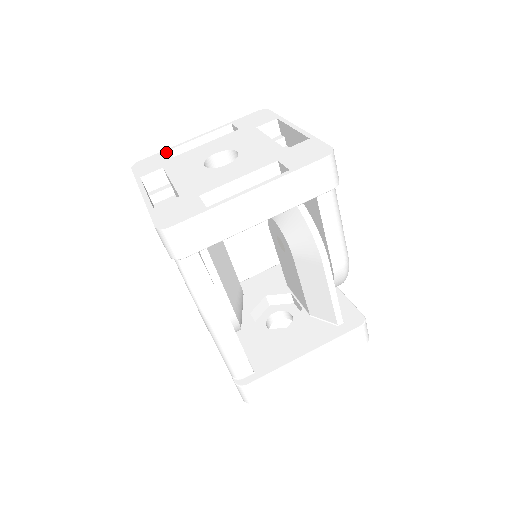
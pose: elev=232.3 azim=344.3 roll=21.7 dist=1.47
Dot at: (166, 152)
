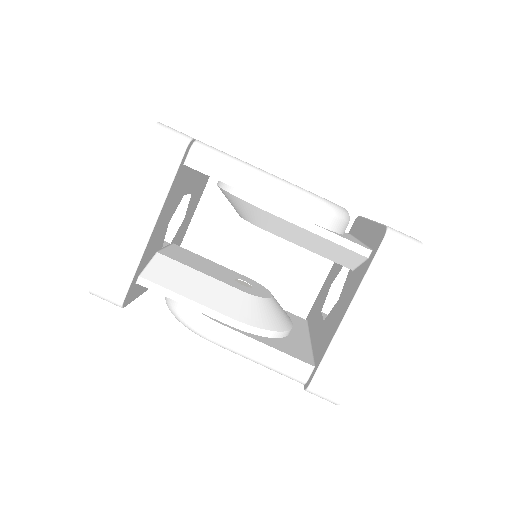
Dot at: occluded
